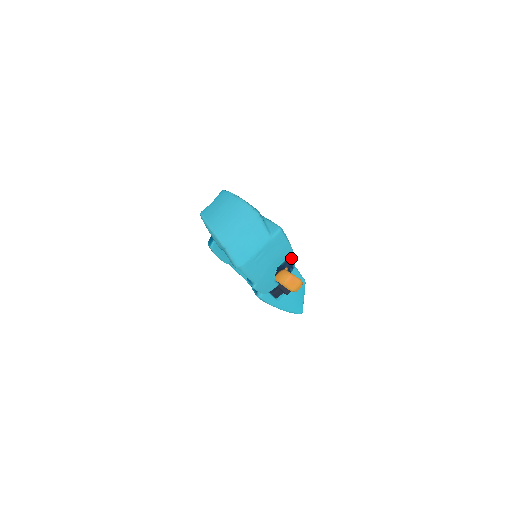
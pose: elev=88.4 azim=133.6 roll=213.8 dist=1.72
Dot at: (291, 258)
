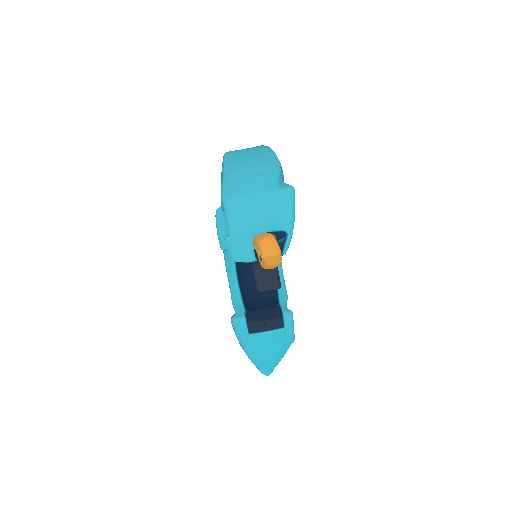
Dot at: (286, 234)
